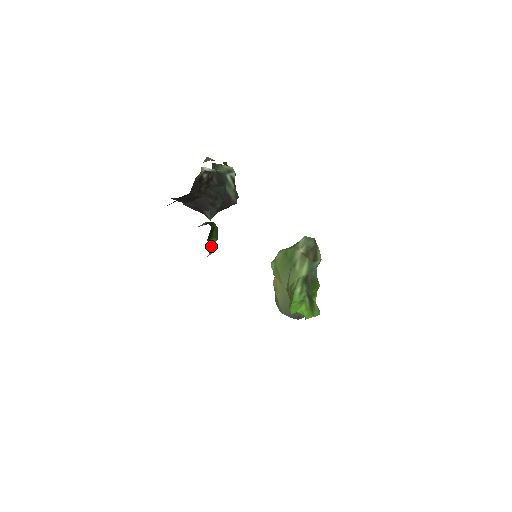
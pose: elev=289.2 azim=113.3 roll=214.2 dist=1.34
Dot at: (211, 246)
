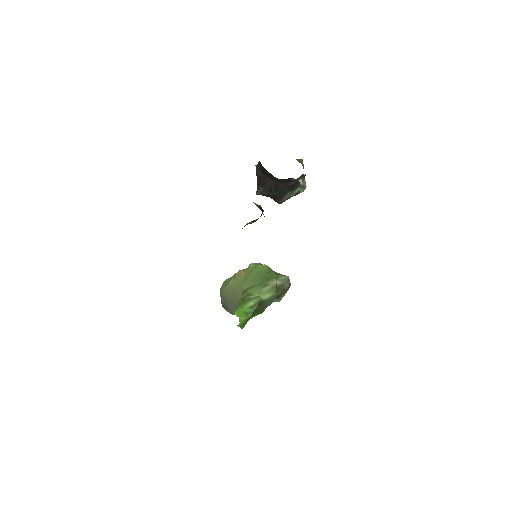
Dot at: (247, 224)
